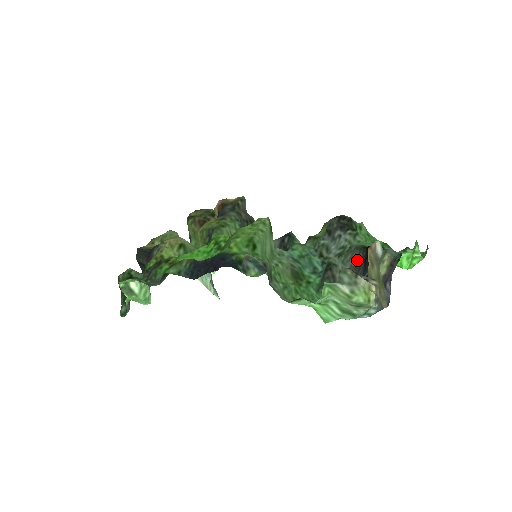
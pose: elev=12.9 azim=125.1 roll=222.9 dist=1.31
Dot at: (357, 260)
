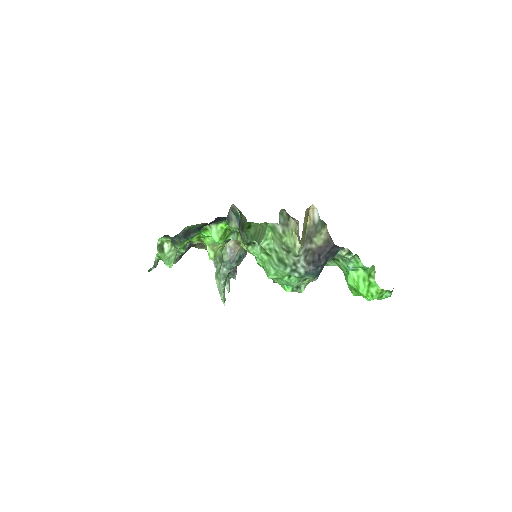
Dot at: occluded
